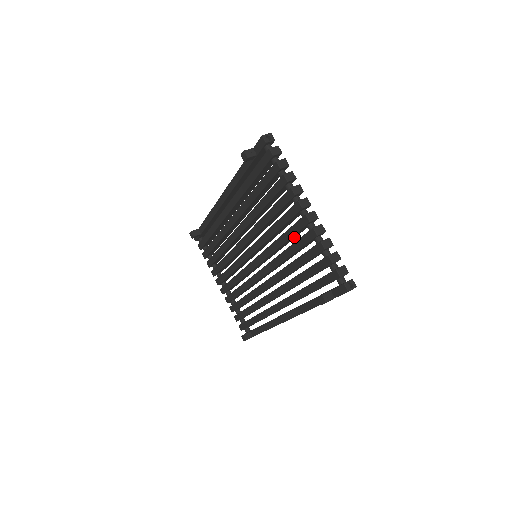
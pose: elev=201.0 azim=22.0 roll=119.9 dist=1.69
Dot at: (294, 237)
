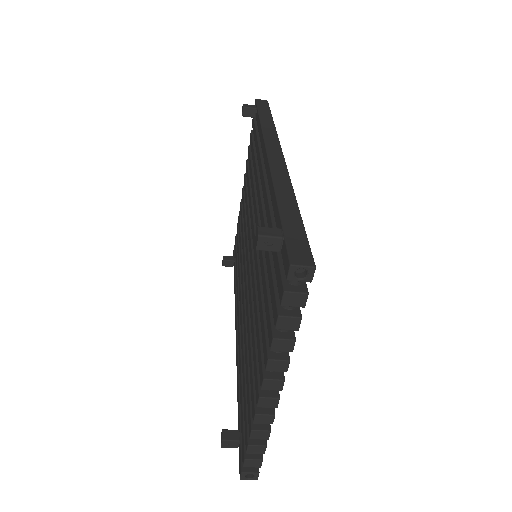
Dot at: occluded
